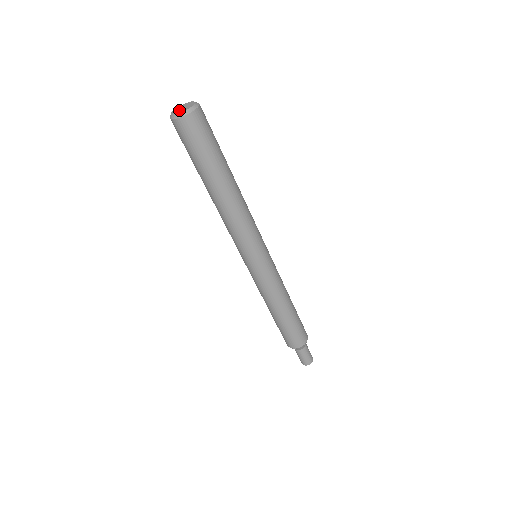
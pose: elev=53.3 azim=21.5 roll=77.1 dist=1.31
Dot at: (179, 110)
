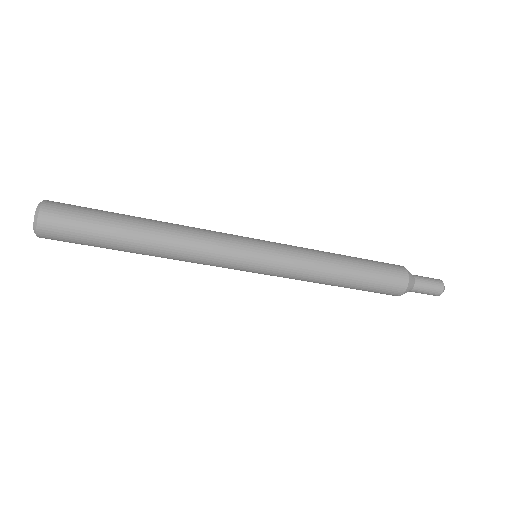
Dot at: occluded
